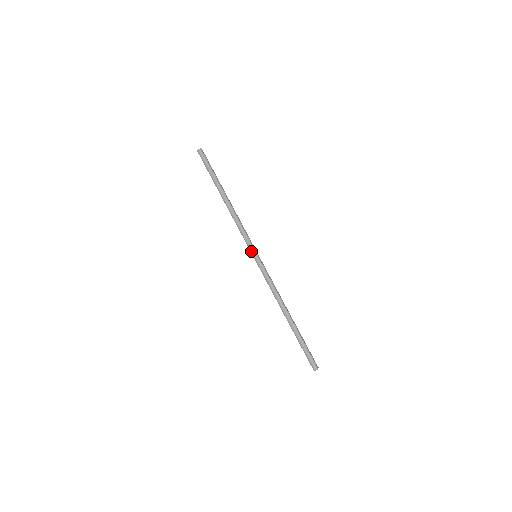
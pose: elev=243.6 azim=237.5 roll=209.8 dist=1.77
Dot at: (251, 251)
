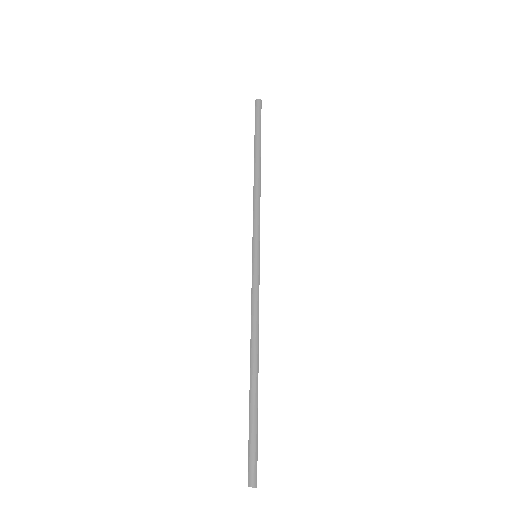
Dot at: (254, 244)
